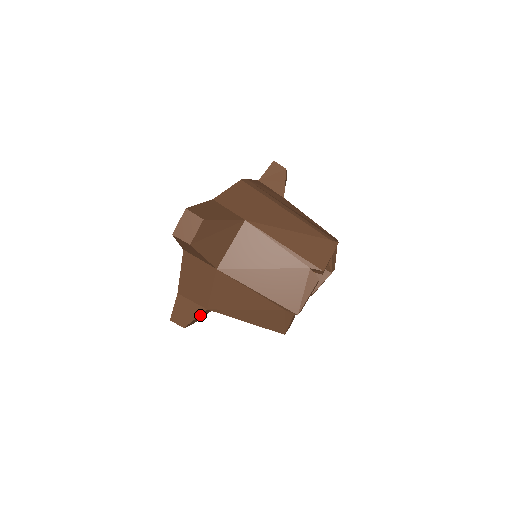
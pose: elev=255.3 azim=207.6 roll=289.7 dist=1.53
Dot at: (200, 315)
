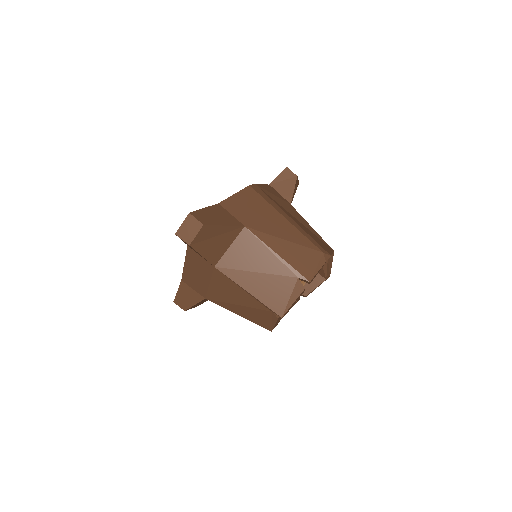
Dot at: (200, 302)
